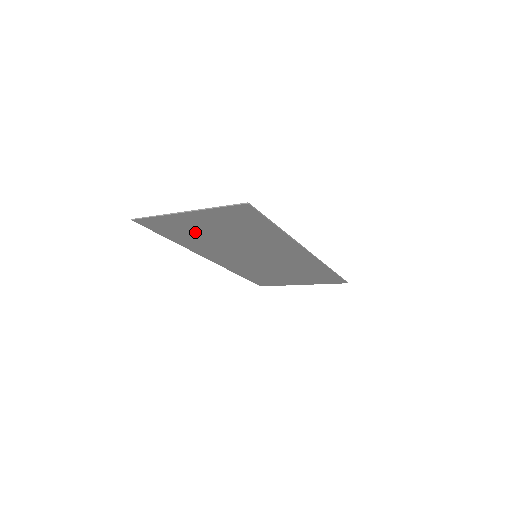
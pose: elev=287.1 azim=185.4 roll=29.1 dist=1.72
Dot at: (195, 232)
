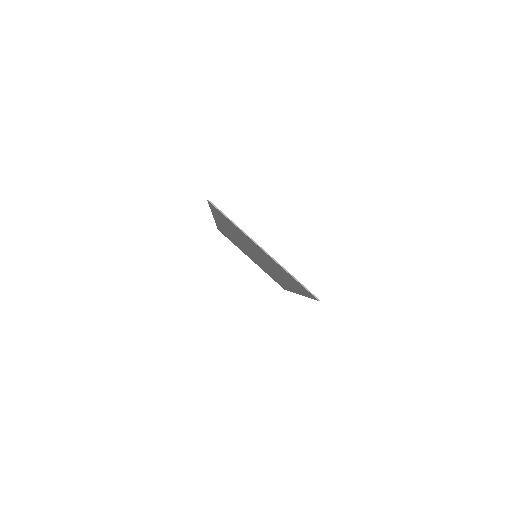
Dot at: (243, 237)
